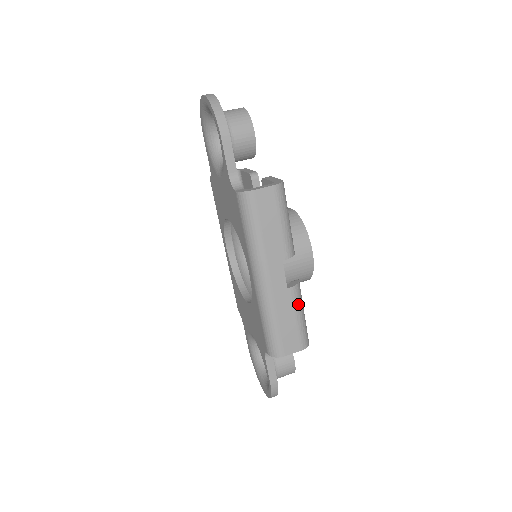
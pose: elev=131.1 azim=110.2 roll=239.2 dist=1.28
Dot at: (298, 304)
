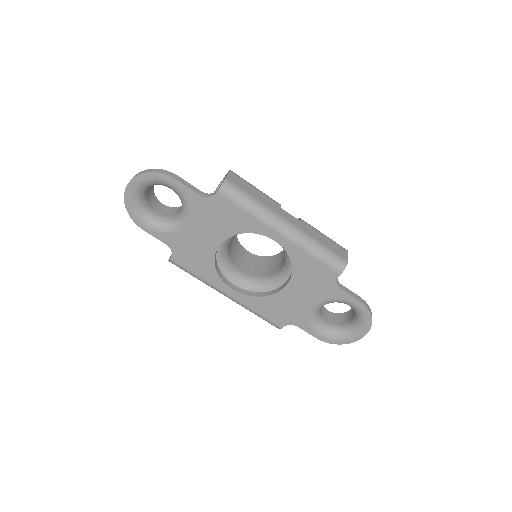
Dot at: (314, 228)
